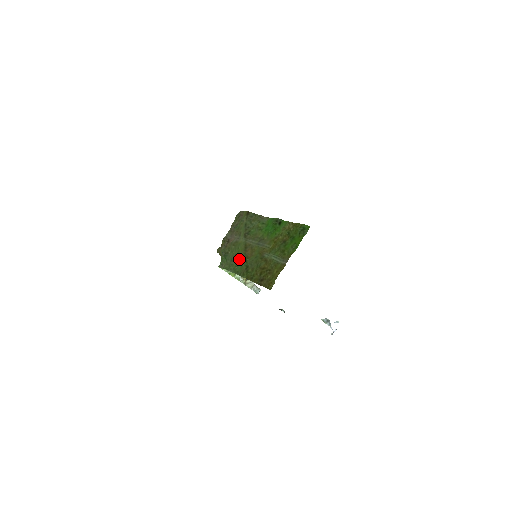
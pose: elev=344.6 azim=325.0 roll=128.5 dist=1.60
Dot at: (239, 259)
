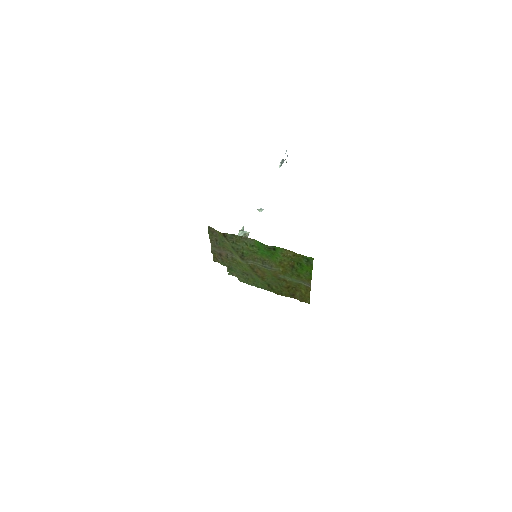
Dot at: (250, 274)
